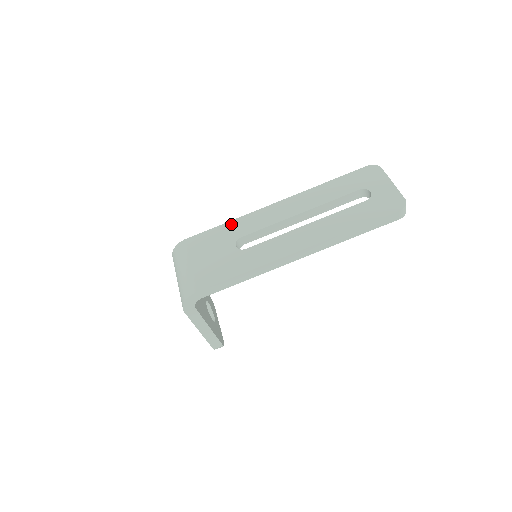
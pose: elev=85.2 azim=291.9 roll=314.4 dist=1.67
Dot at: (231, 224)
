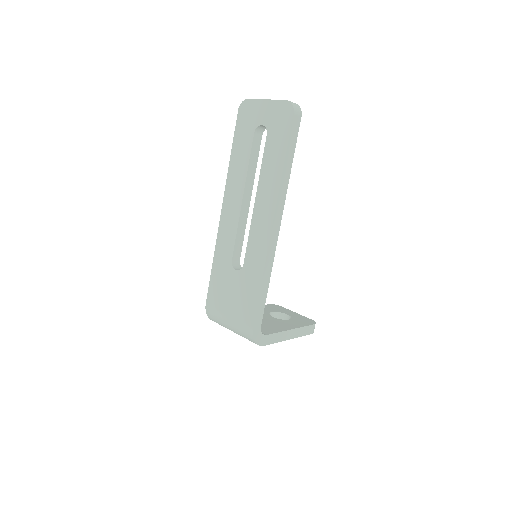
Dot at: (216, 260)
